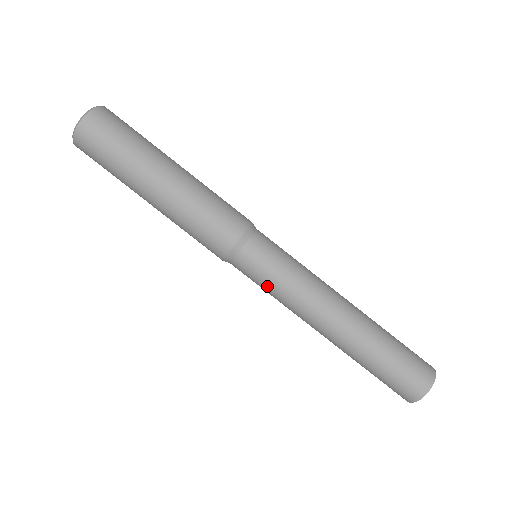
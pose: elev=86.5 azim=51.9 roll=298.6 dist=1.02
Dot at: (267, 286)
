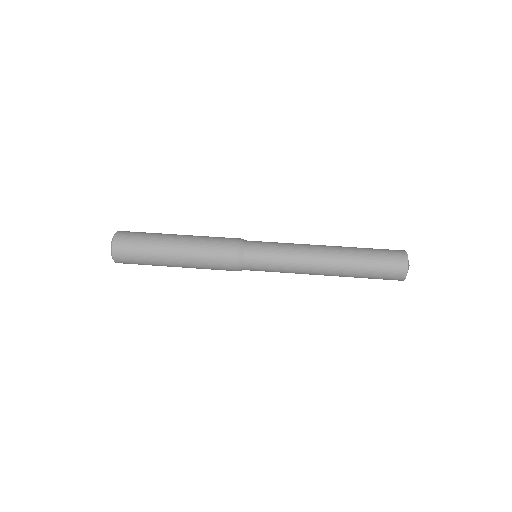
Dot at: (273, 267)
